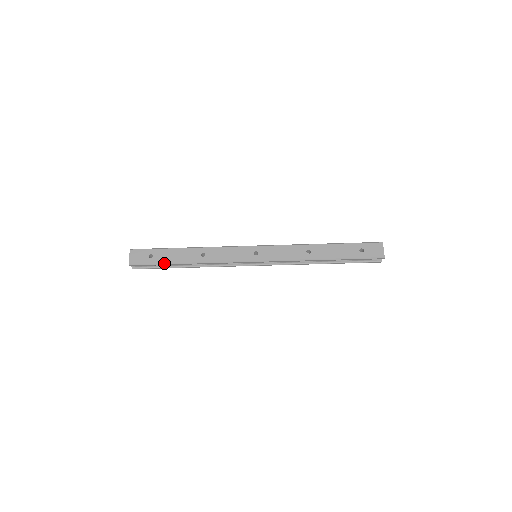
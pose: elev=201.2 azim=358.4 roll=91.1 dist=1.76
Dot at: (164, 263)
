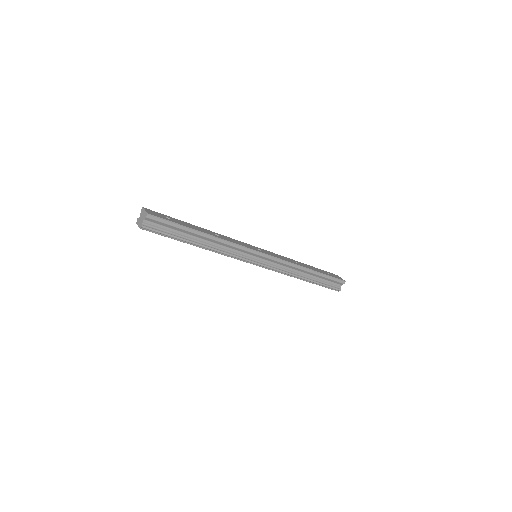
Dot at: (184, 226)
